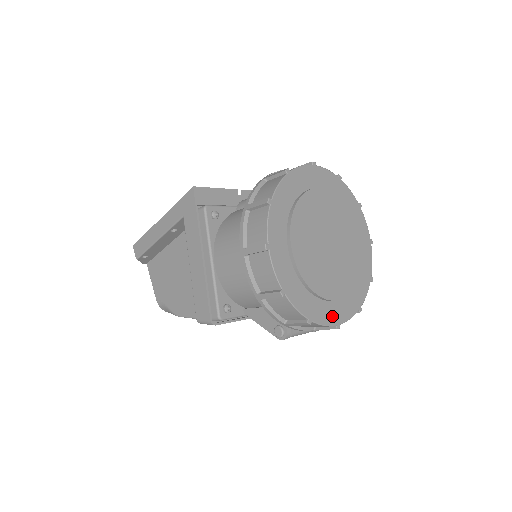
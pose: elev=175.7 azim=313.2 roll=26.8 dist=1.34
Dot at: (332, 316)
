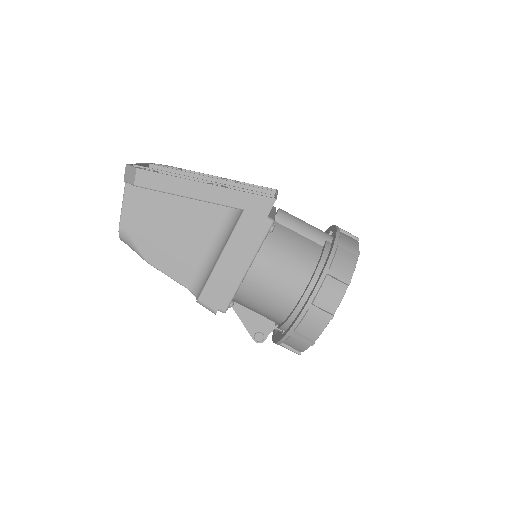
Dot at: occluded
